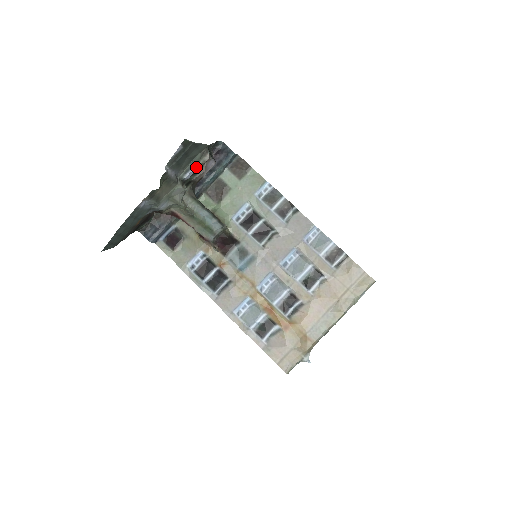
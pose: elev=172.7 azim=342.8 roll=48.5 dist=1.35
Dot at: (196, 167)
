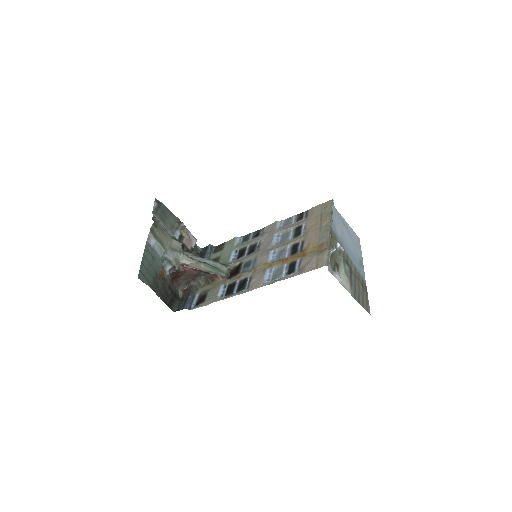
Dot at: (179, 230)
